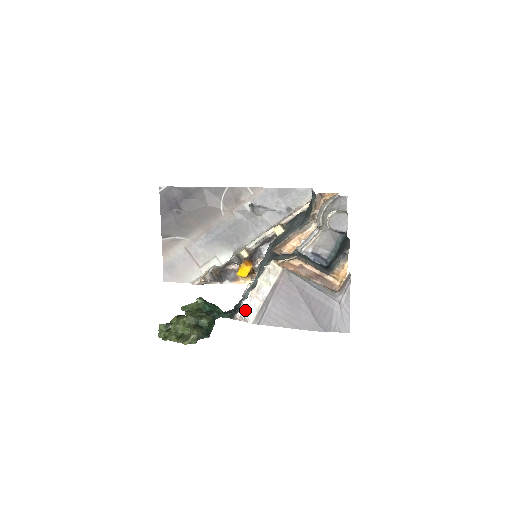
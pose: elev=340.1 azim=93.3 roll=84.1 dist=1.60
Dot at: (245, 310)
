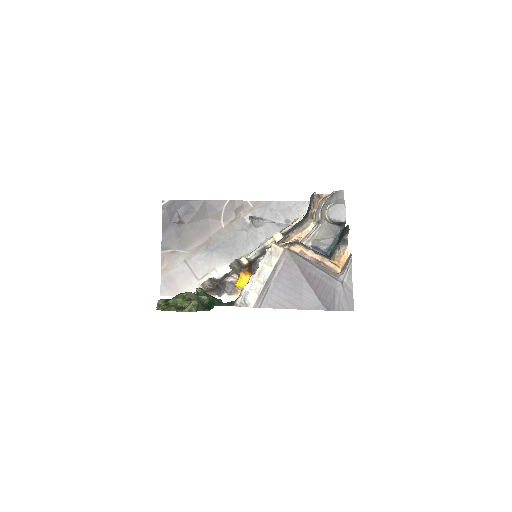
Dot at: (246, 295)
